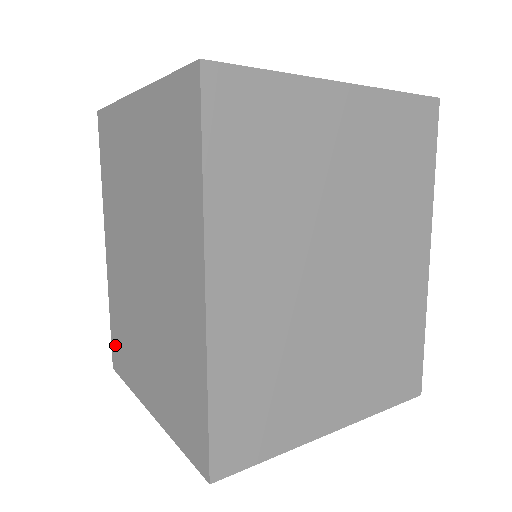
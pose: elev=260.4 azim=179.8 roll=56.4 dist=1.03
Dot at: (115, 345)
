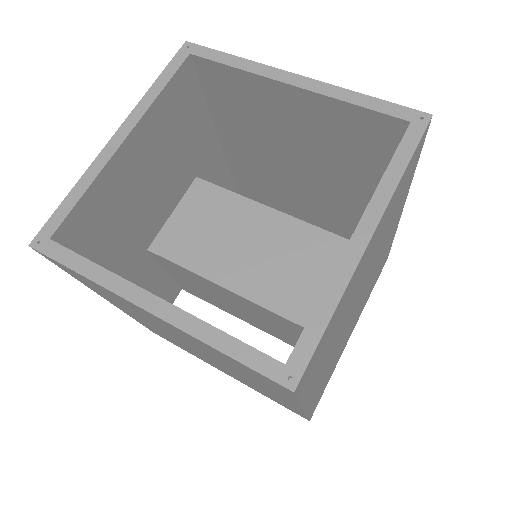
Dot at: occluded
